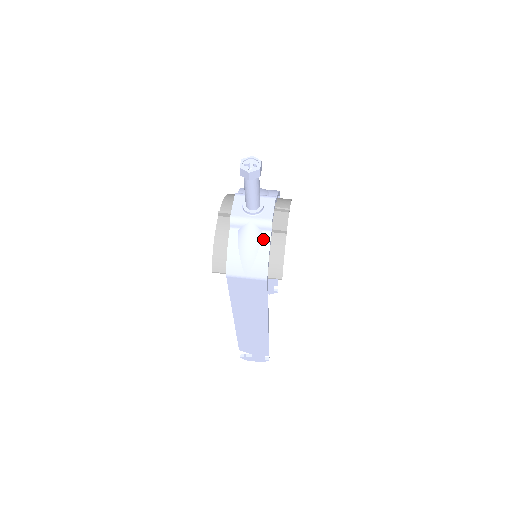
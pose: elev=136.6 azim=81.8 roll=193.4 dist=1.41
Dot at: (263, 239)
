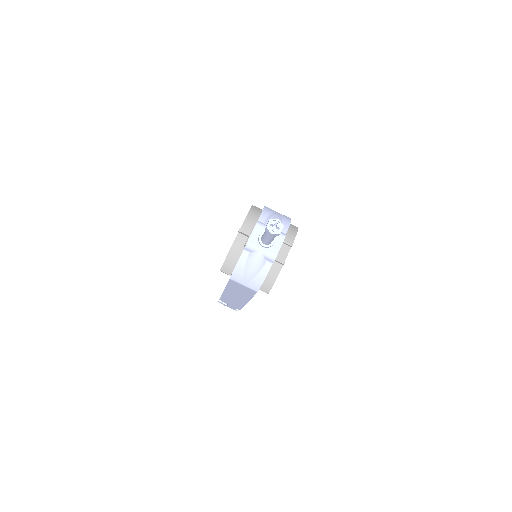
Dot at: (265, 266)
